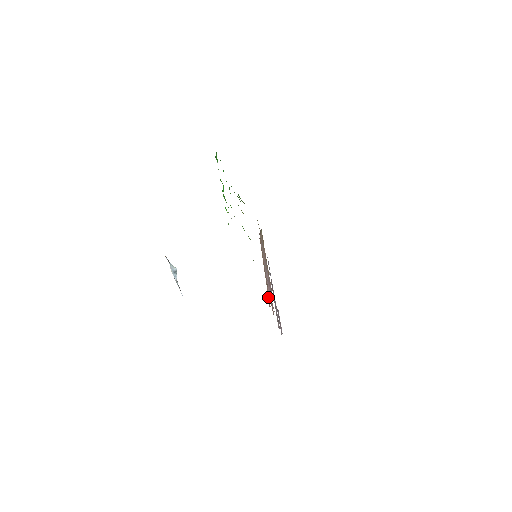
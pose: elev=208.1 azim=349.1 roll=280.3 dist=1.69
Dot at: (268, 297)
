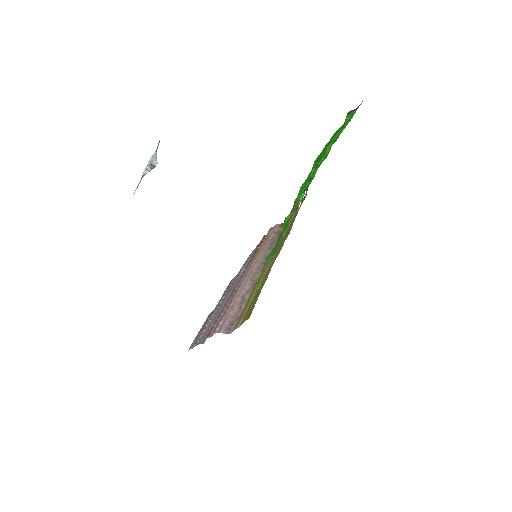
Dot at: (223, 315)
